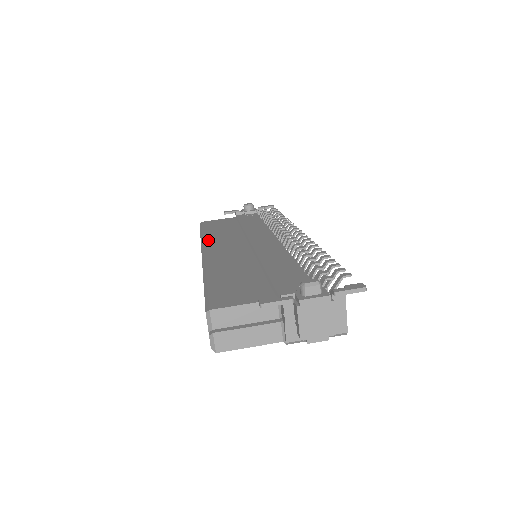
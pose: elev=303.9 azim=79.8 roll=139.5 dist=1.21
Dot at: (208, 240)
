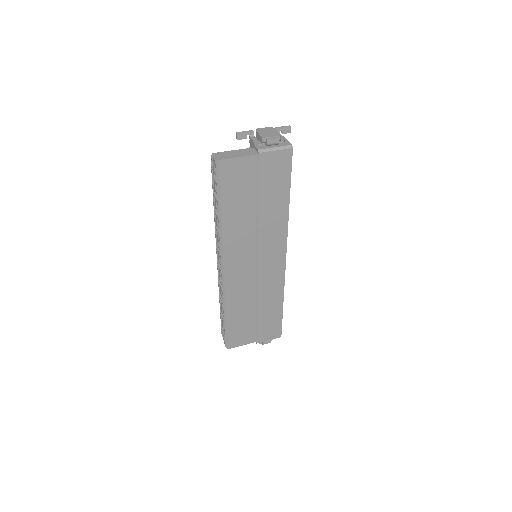
Dot at: occluded
